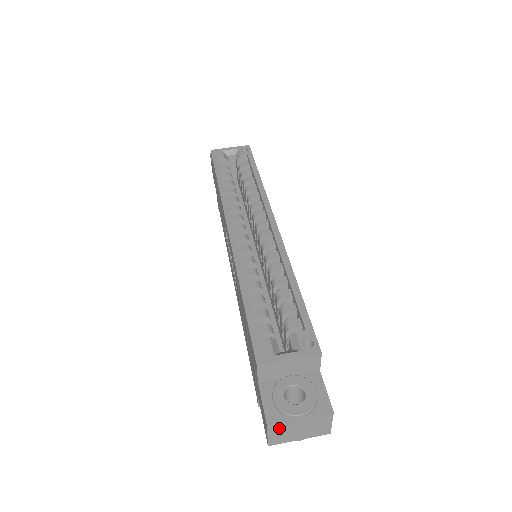
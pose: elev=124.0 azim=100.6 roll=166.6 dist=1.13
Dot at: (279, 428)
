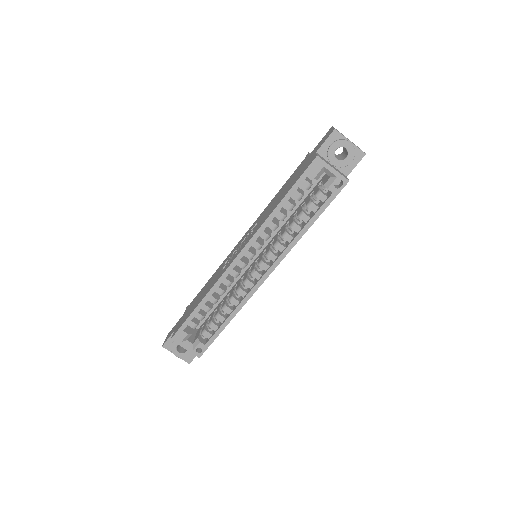
Dot at: occluded
